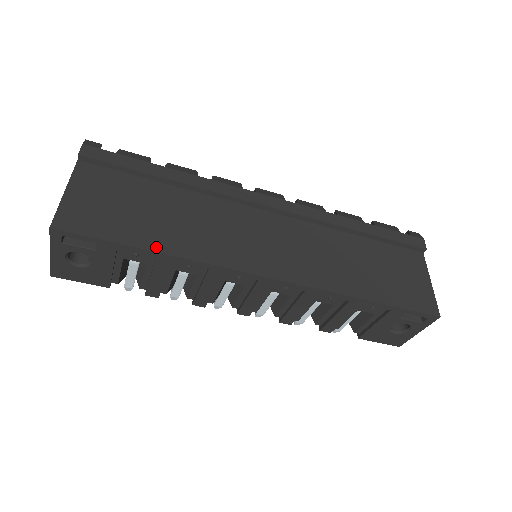
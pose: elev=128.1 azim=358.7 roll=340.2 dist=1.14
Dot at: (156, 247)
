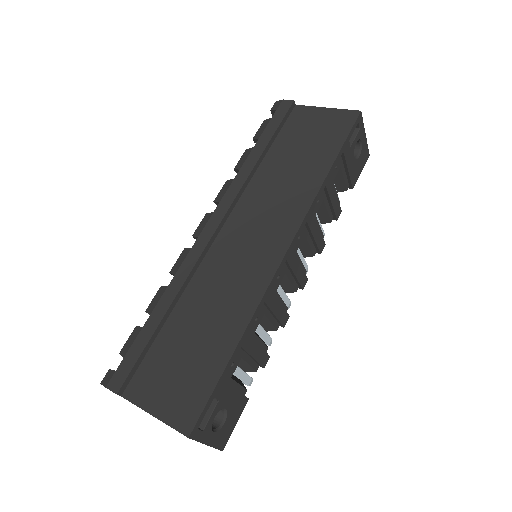
Dot at: (232, 344)
